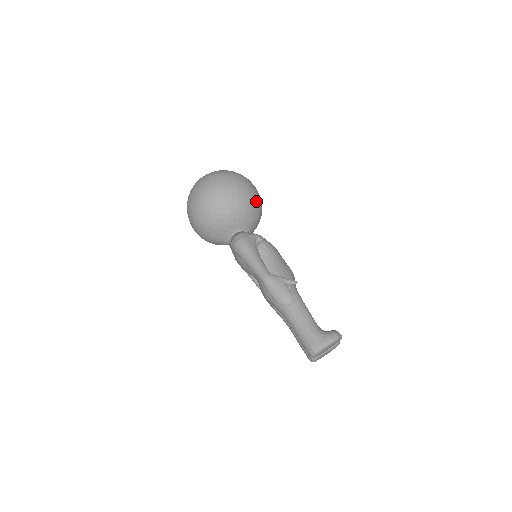
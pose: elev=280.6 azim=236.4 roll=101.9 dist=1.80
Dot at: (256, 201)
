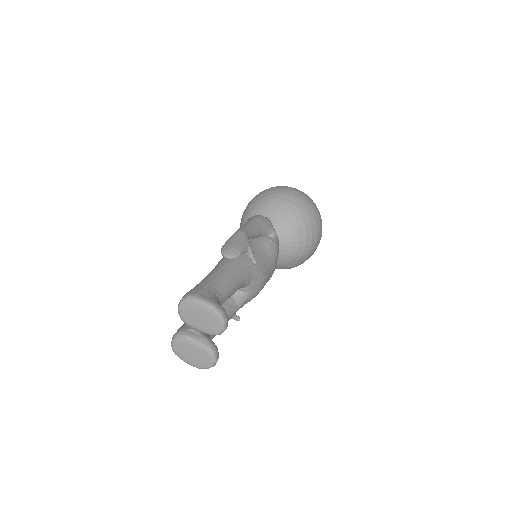
Dot at: (308, 233)
